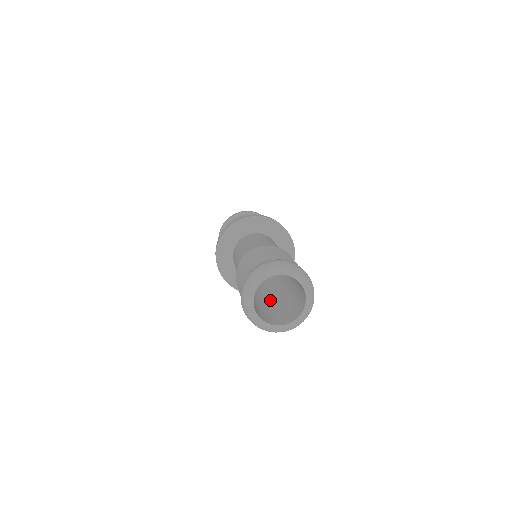
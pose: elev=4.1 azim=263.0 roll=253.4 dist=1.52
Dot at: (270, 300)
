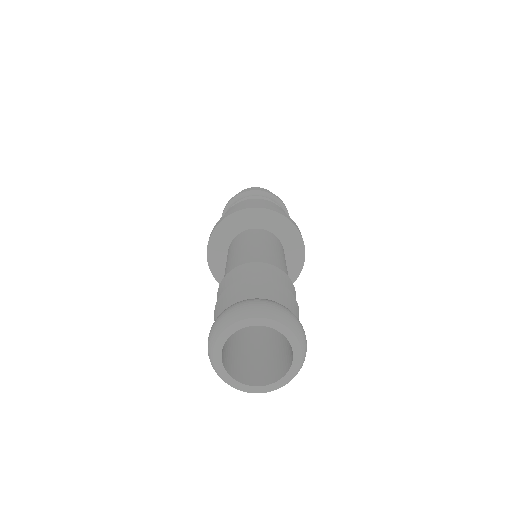
Dot at: (260, 331)
